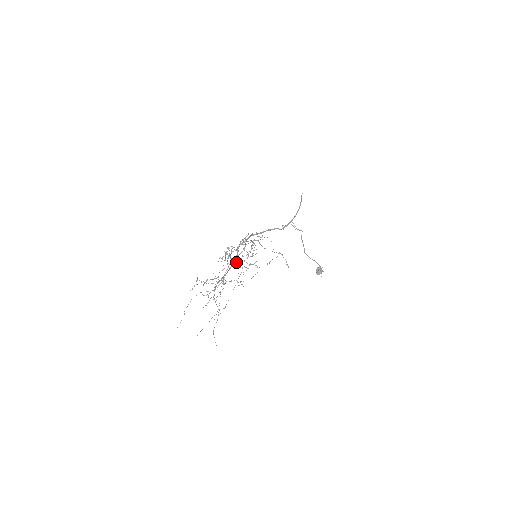
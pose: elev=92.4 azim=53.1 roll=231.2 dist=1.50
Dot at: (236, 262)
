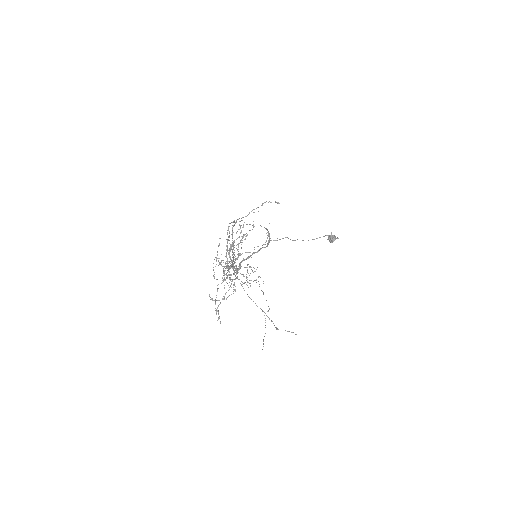
Dot at: (236, 259)
